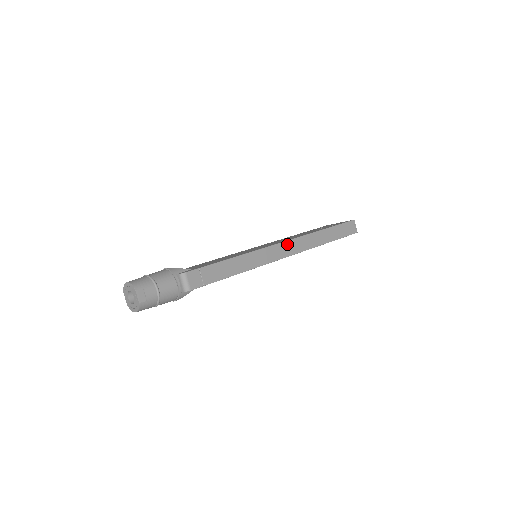
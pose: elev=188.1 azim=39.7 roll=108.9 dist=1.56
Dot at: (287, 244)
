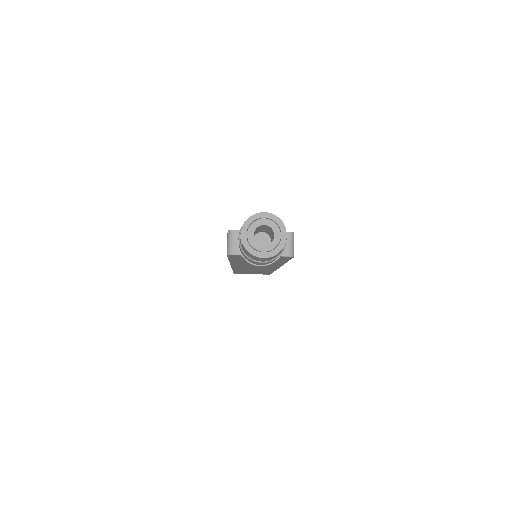
Dot at: occluded
